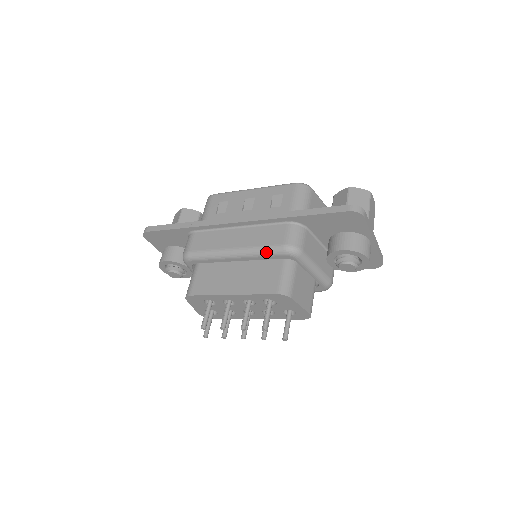
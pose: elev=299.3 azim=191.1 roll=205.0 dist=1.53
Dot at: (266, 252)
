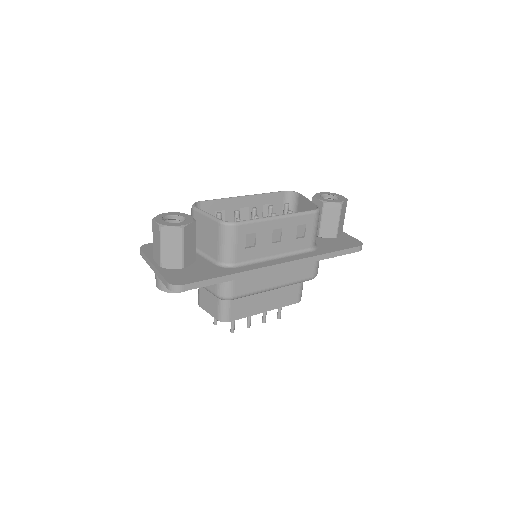
Dot at: occluded
